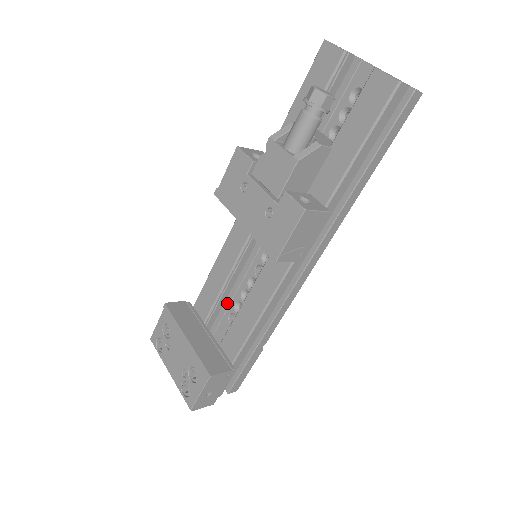
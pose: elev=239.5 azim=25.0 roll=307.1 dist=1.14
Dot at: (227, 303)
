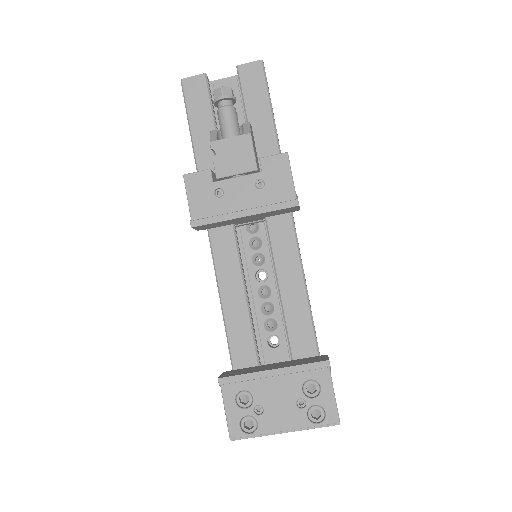
Dot at: (256, 336)
